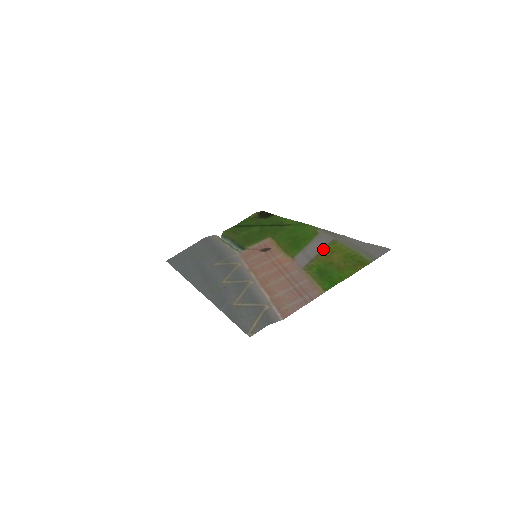
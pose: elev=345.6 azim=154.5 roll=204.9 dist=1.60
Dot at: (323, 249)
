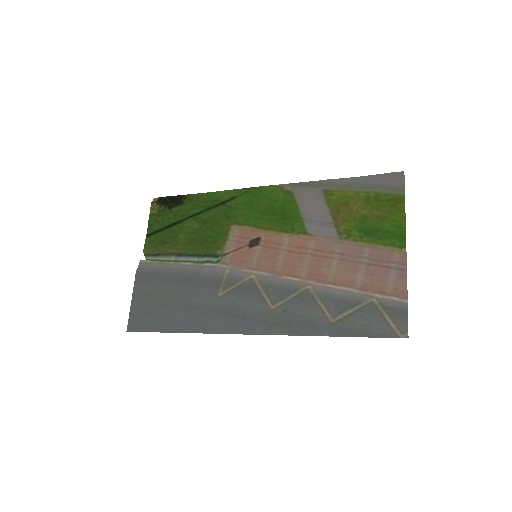
Dot at: (329, 207)
